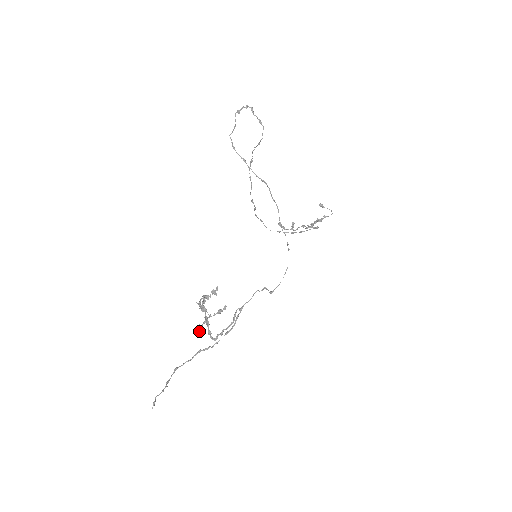
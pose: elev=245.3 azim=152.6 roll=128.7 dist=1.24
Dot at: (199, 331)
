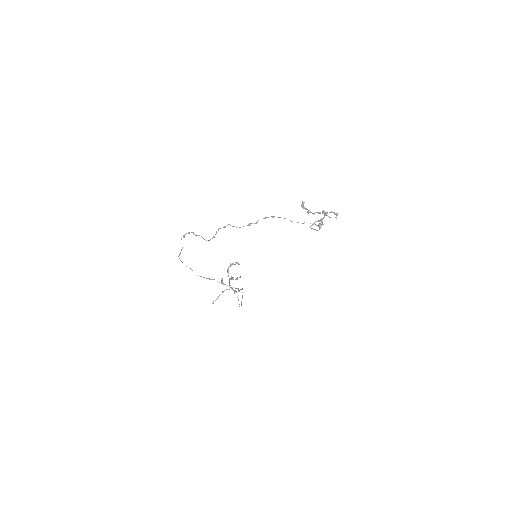
Dot at: occluded
